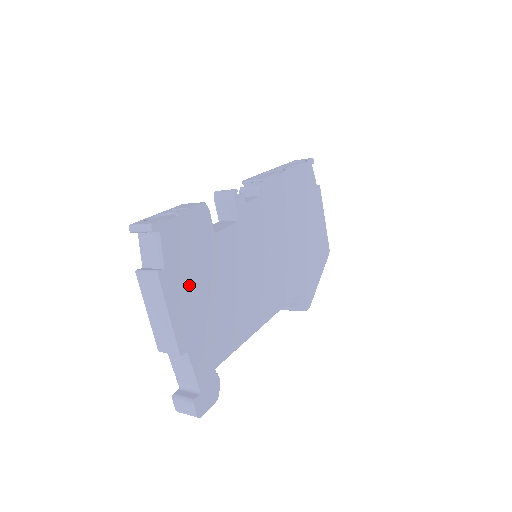
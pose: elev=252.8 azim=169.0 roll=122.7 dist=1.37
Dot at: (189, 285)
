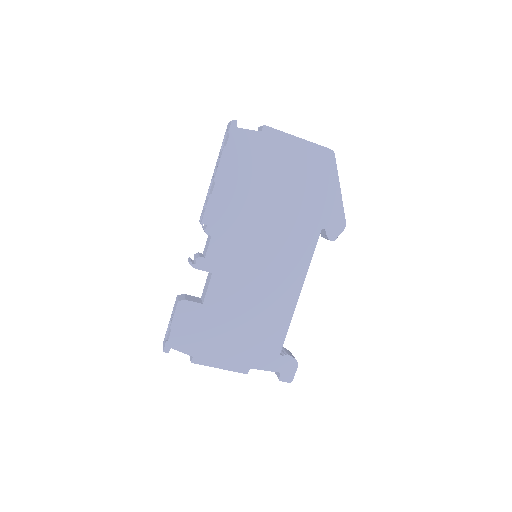
Dot at: (216, 345)
